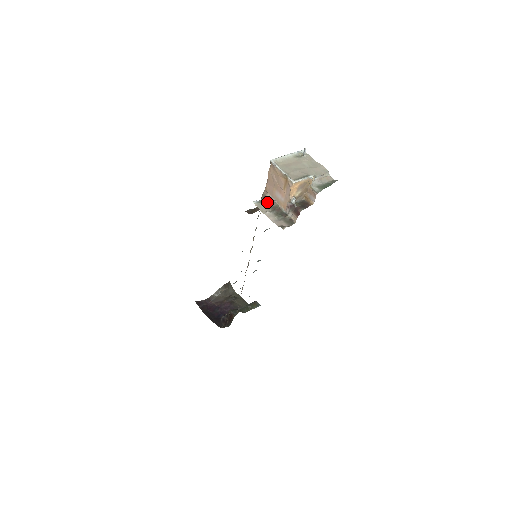
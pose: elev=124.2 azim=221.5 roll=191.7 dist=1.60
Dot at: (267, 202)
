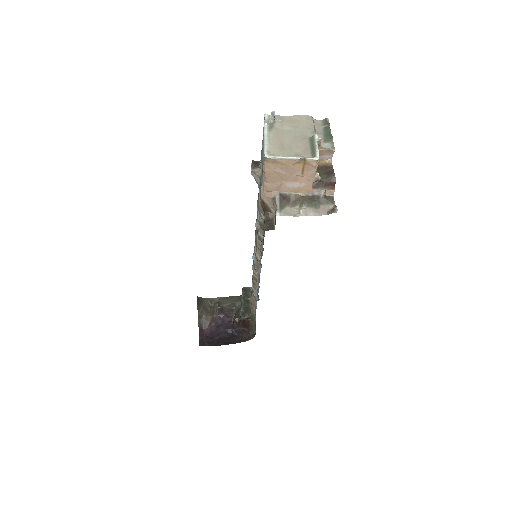
Dot at: (285, 202)
